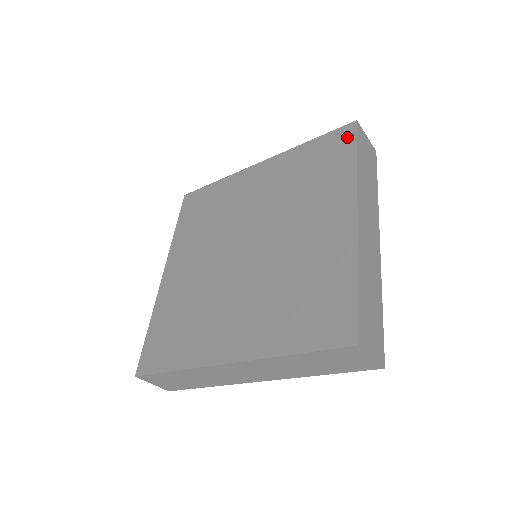
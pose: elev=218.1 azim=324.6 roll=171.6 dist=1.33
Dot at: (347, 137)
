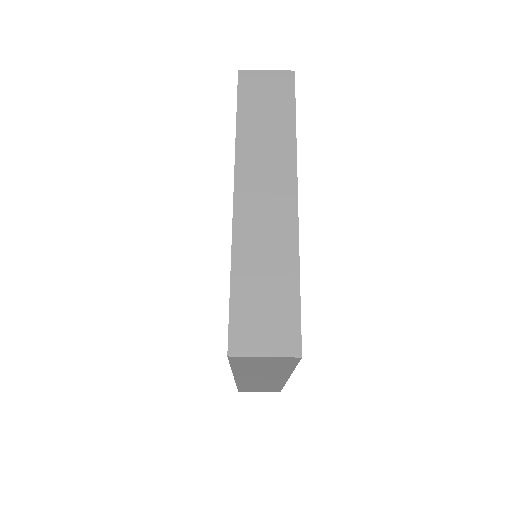
Dot at: occluded
